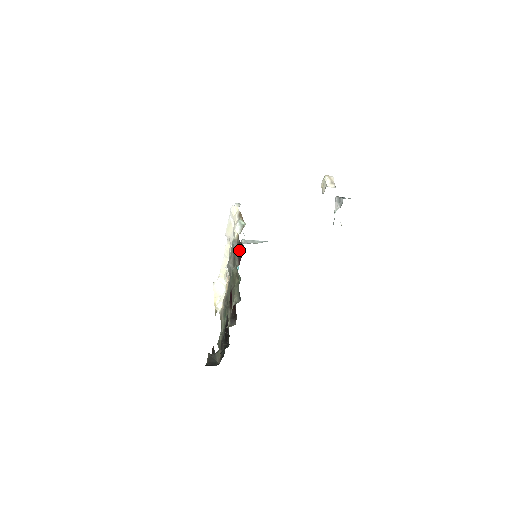
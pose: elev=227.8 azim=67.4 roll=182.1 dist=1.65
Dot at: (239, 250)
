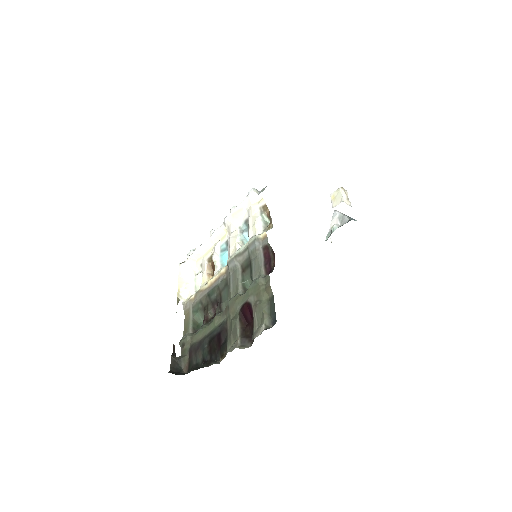
Dot at: (266, 255)
